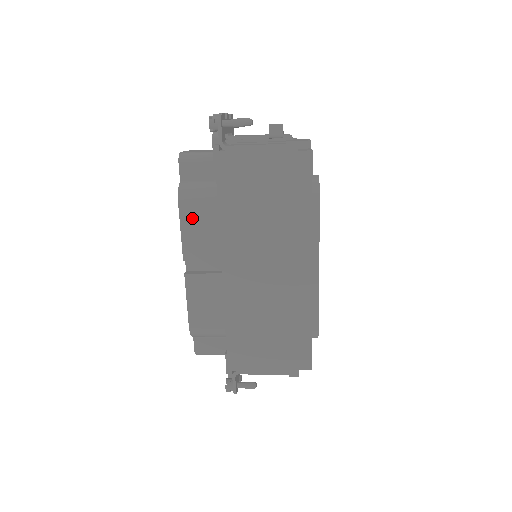
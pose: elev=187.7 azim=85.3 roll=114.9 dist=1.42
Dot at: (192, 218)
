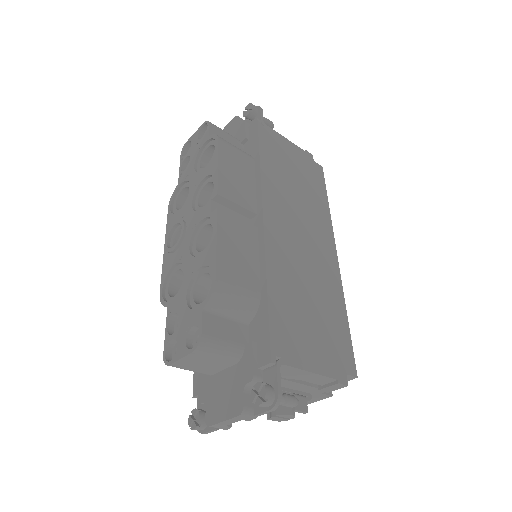
Dot at: (230, 161)
